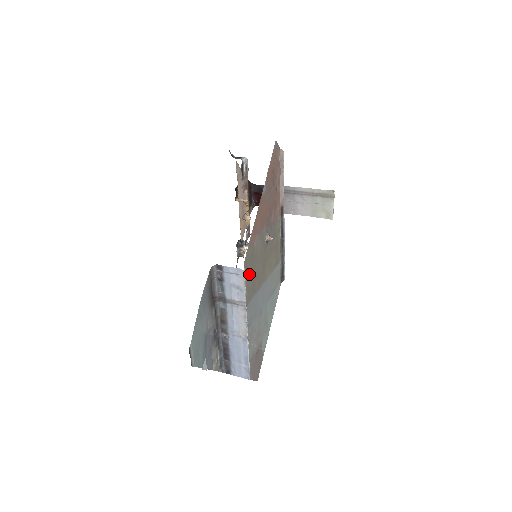
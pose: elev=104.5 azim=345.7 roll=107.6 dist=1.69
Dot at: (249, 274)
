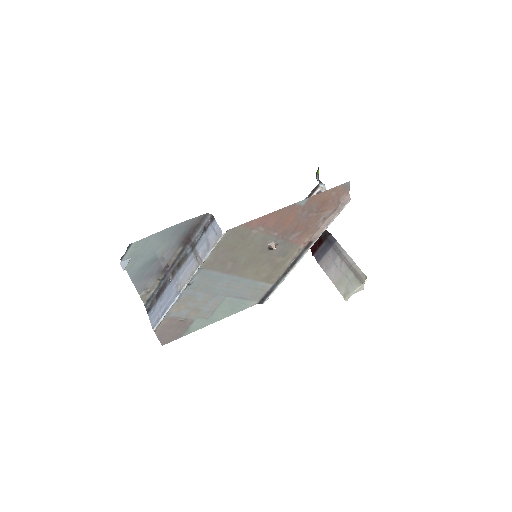
Dot at: (227, 247)
